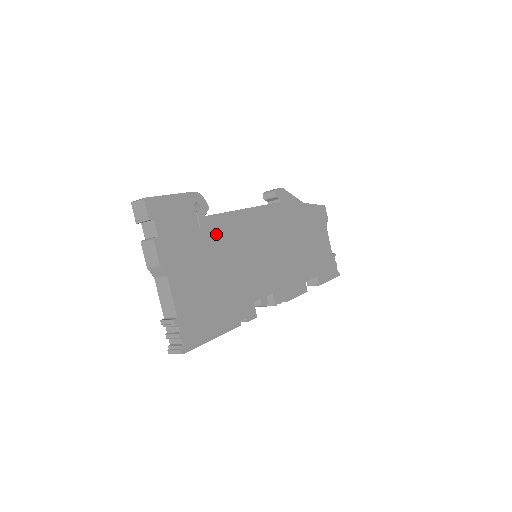
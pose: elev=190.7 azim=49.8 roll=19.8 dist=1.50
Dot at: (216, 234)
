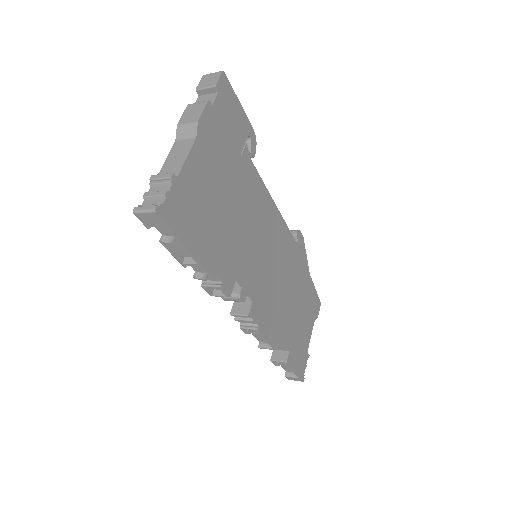
Dot at: (247, 180)
